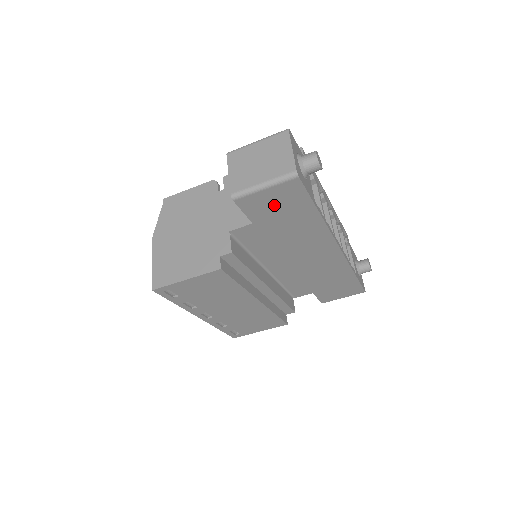
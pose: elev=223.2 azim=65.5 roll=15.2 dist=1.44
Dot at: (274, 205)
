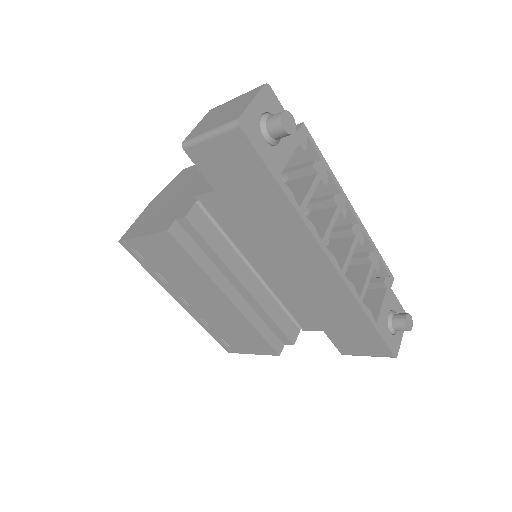
Dot at: (228, 167)
